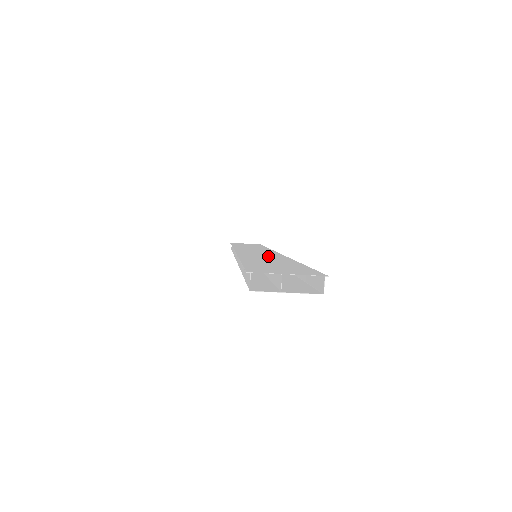
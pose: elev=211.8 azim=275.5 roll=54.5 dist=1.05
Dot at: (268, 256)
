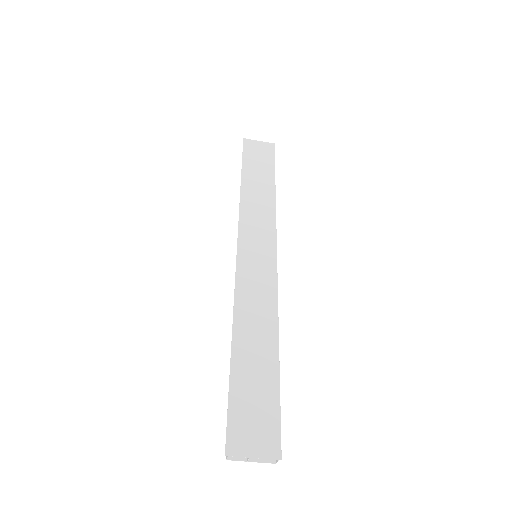
Dot at: (261, 306)
